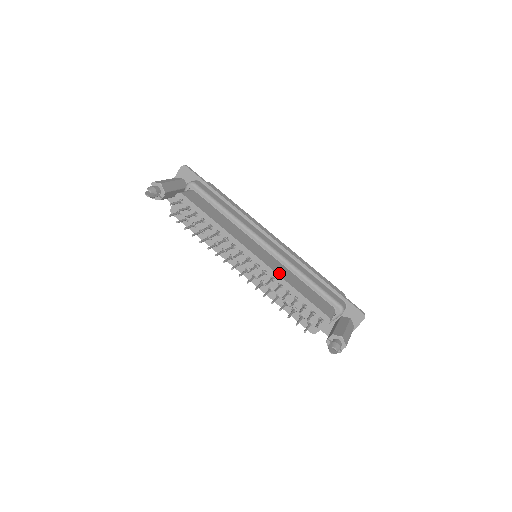
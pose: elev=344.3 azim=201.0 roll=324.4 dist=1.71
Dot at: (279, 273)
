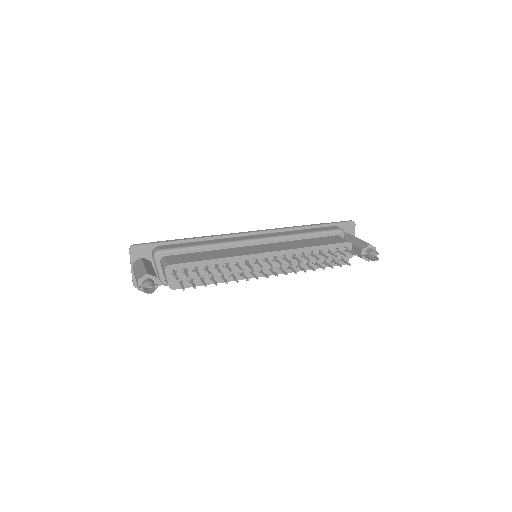
Dot at: (293, 248)
